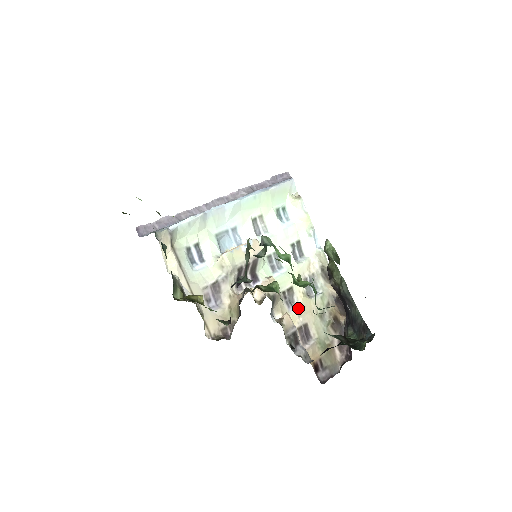
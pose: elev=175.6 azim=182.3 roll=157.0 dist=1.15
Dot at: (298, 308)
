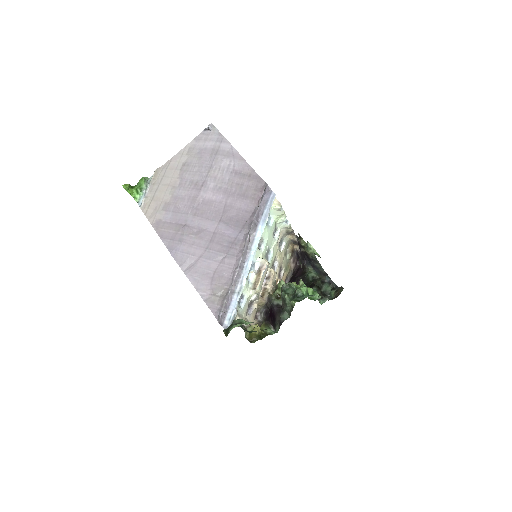
Dot at: (278, 264)
